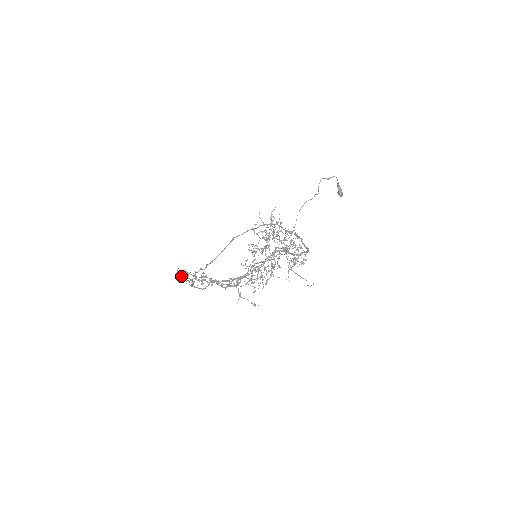
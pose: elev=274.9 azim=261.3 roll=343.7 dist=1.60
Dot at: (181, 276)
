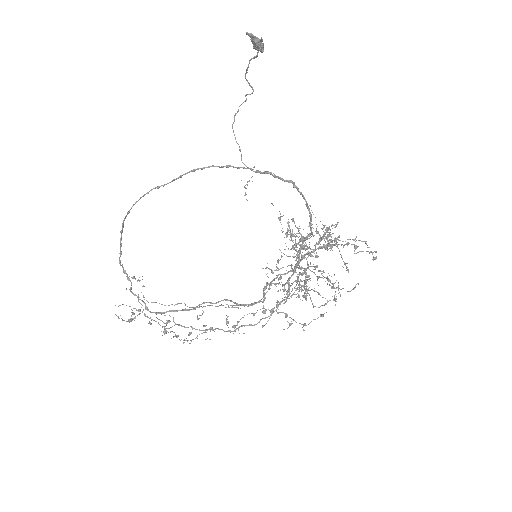
Dot at: (132, 319)
